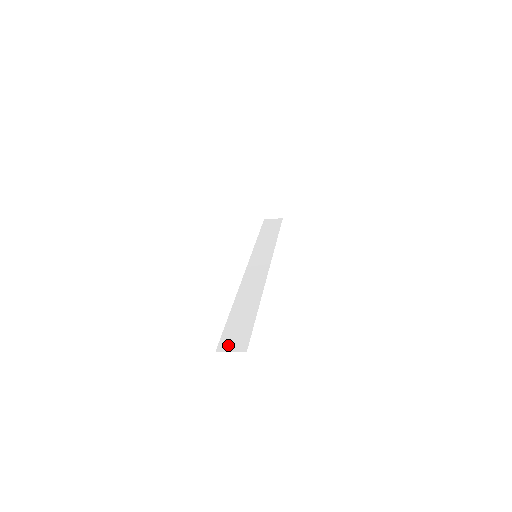
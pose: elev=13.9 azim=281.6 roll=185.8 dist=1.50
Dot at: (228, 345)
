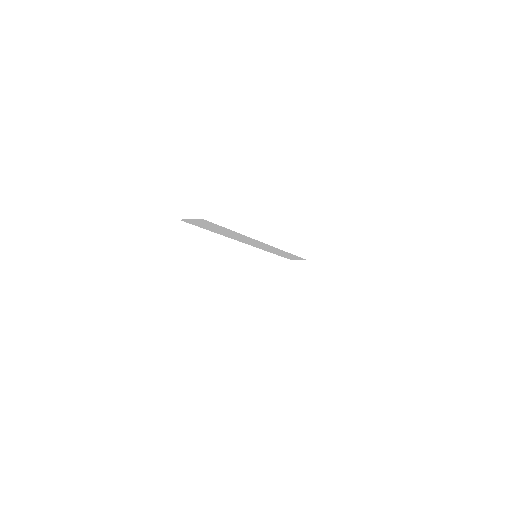
Dot at: occluded
